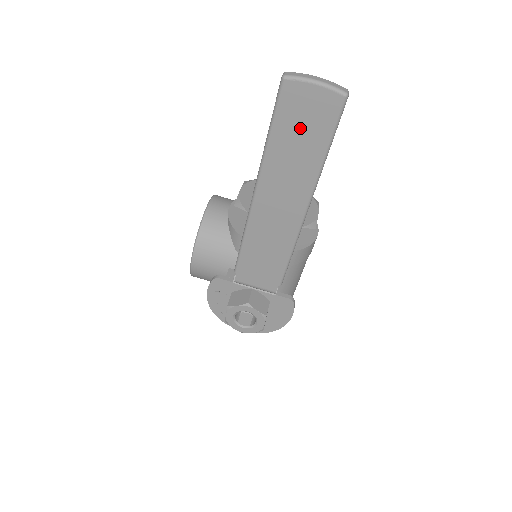
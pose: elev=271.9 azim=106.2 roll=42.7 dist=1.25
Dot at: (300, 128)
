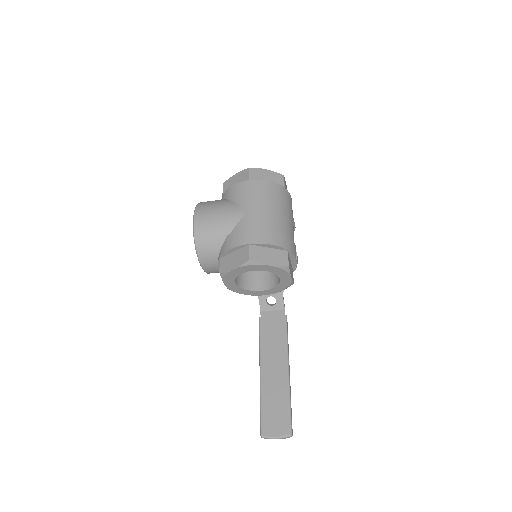
Dot at: occluded
